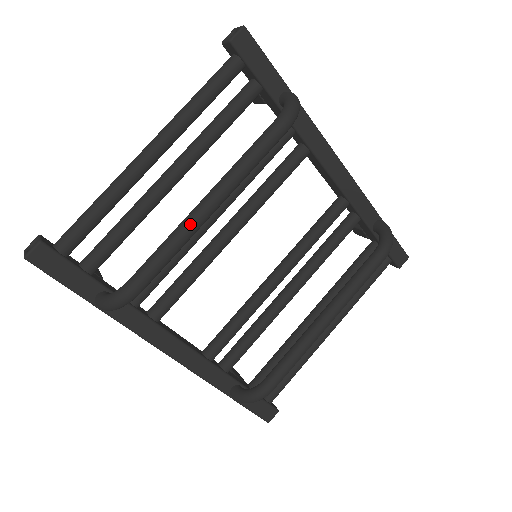
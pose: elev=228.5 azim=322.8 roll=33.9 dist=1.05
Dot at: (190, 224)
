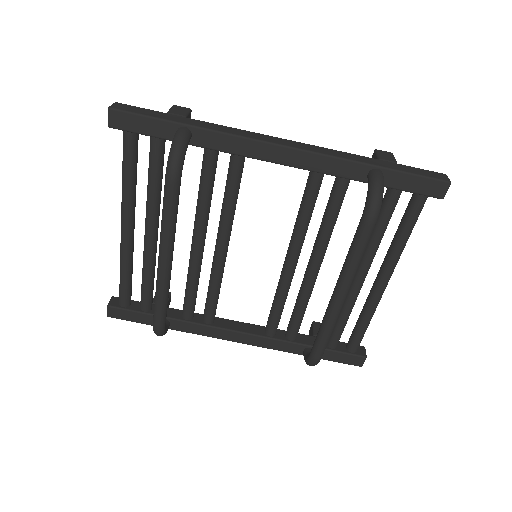
Dot at: (159, 279)
